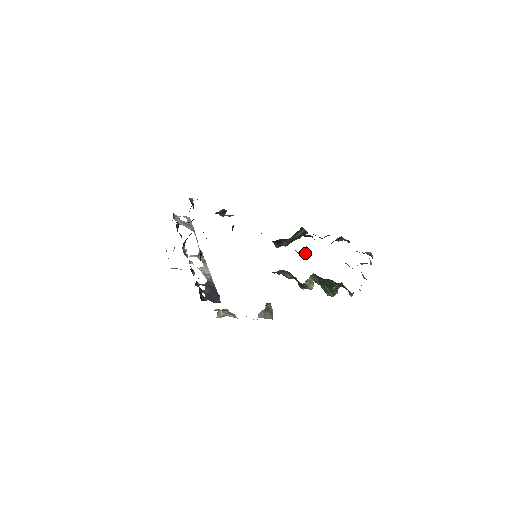
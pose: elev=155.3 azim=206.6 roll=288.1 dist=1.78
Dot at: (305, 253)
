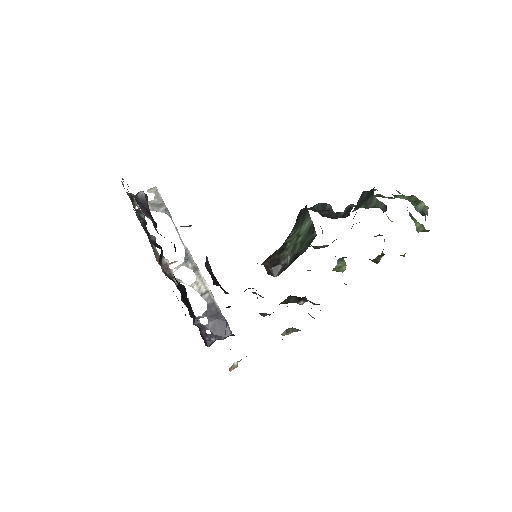
Dot at: occluded
